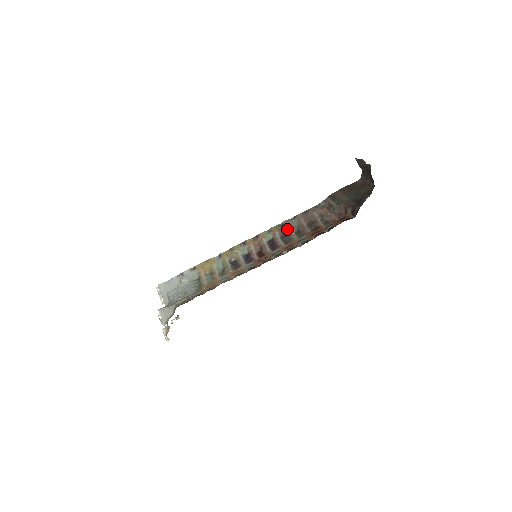
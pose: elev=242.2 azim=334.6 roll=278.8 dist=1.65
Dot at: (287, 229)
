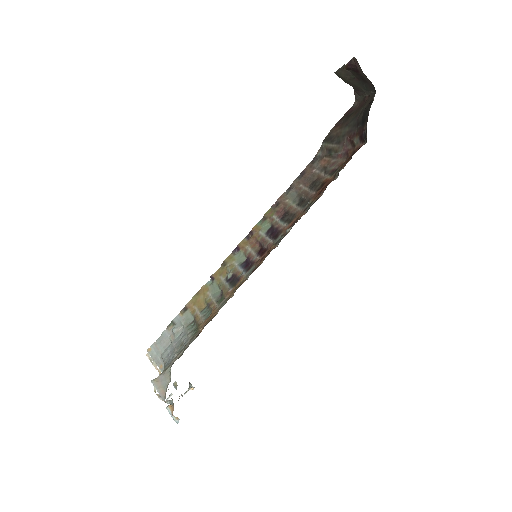
Dot at: (285, 206)
